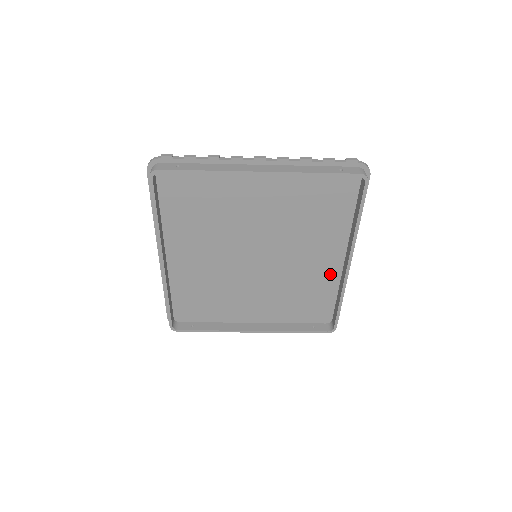
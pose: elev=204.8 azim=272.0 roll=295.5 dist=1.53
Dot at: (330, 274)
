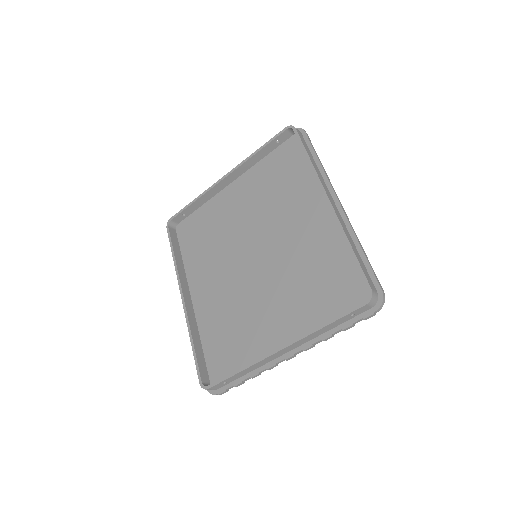
Dot at: (330, 233)
